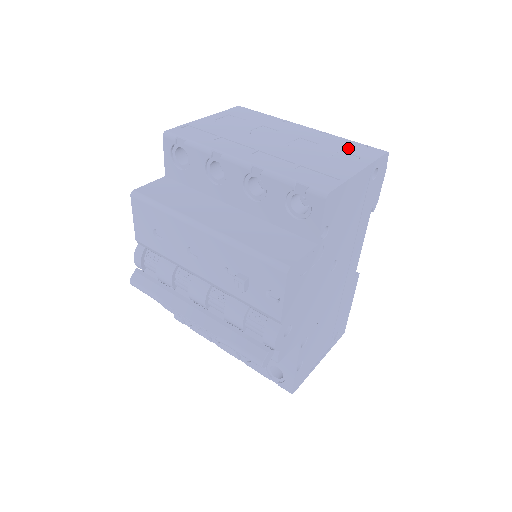
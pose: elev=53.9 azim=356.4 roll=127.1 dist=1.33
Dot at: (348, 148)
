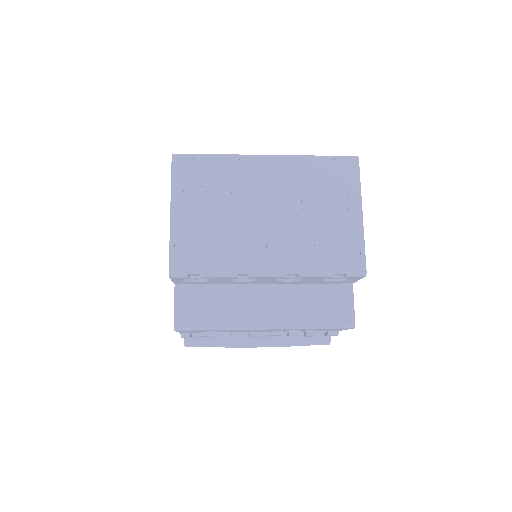
Dot at: (328, 178)
